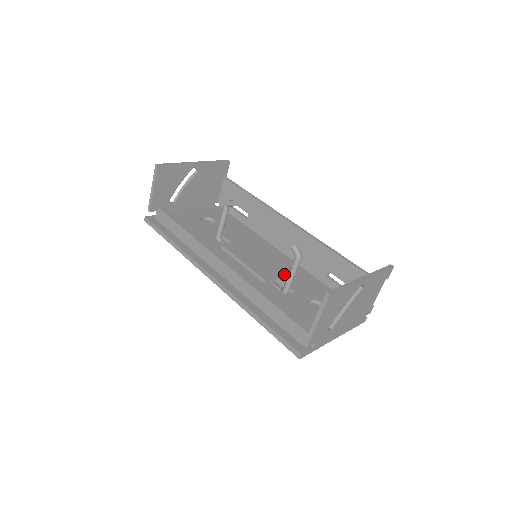
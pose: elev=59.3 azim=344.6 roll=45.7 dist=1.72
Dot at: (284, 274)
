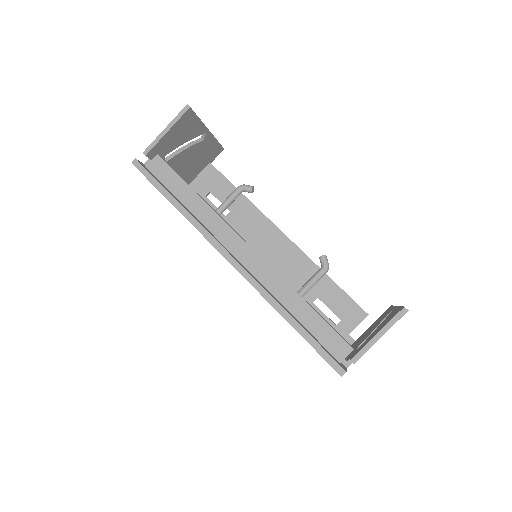
Dot at: occluded
